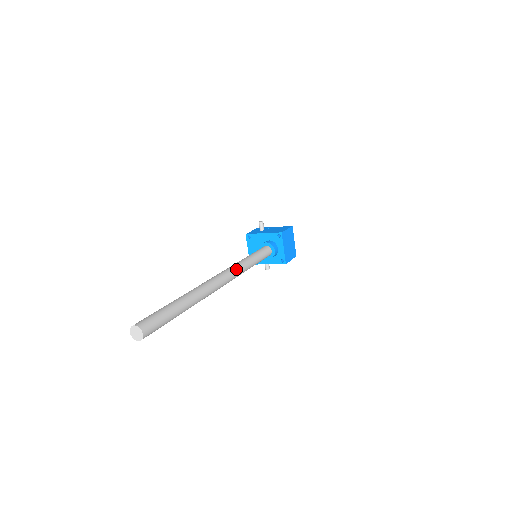
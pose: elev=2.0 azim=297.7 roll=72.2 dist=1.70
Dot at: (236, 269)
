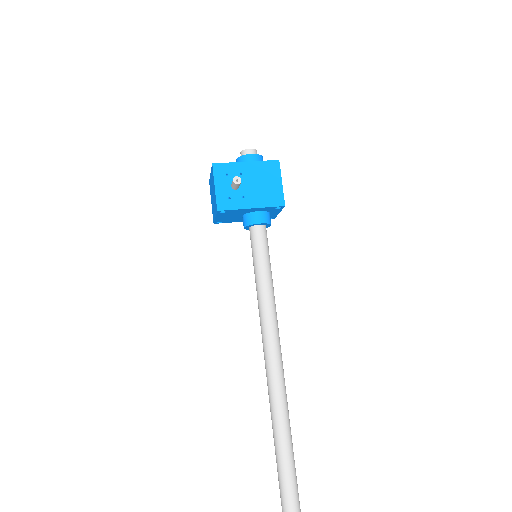
Dot at: (279, 340)
